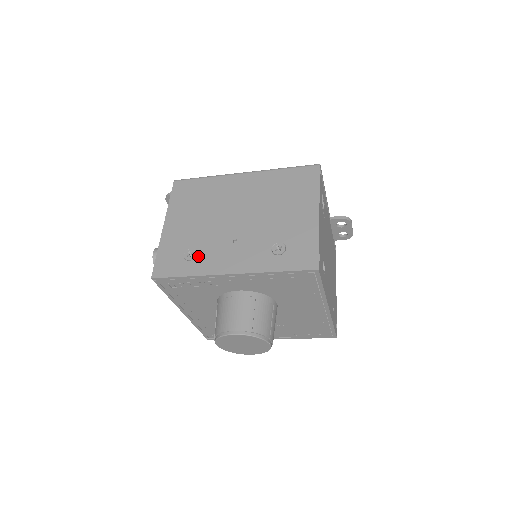
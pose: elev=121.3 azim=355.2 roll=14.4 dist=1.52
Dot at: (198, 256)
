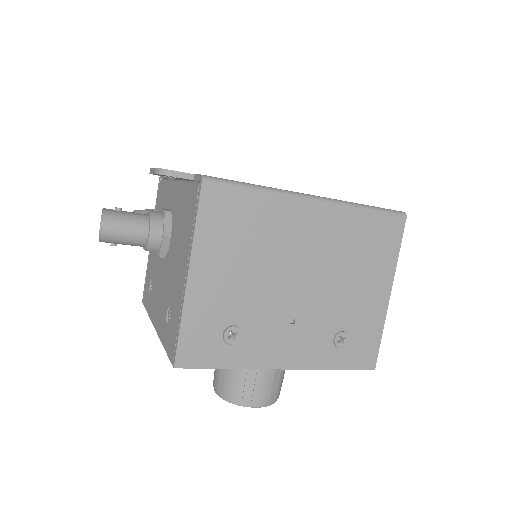
Dot at: (244, 339)
